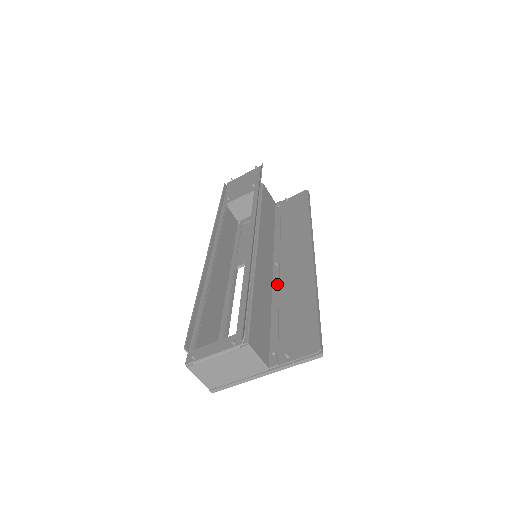
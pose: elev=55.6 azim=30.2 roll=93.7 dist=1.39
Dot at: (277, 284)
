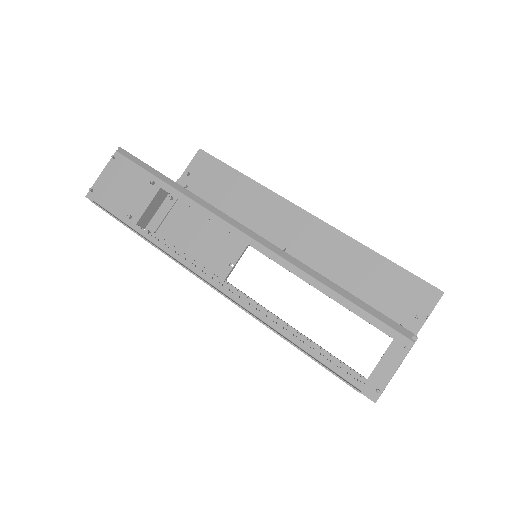
Dot at: (314, 266)
